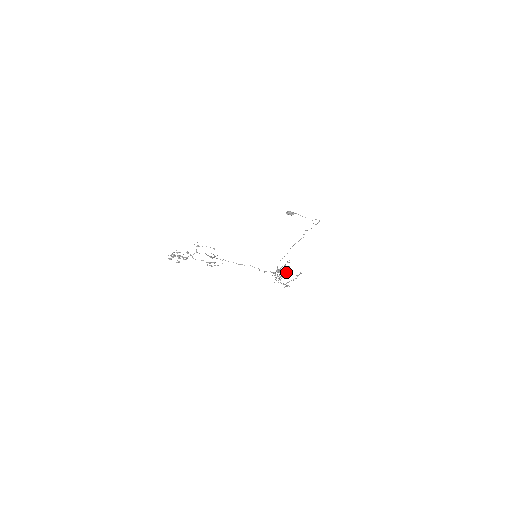
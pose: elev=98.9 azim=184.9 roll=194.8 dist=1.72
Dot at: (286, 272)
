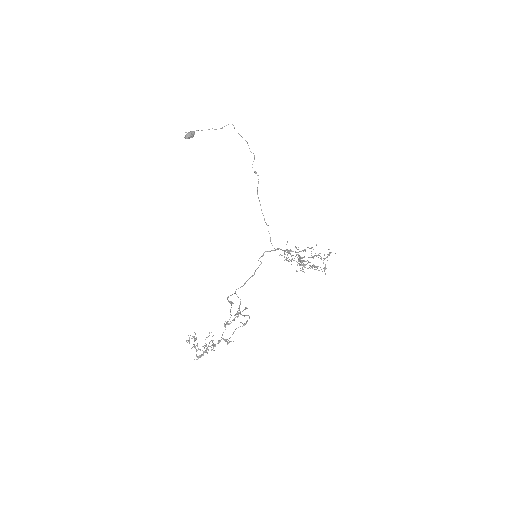
Dot at: (313, 258)
